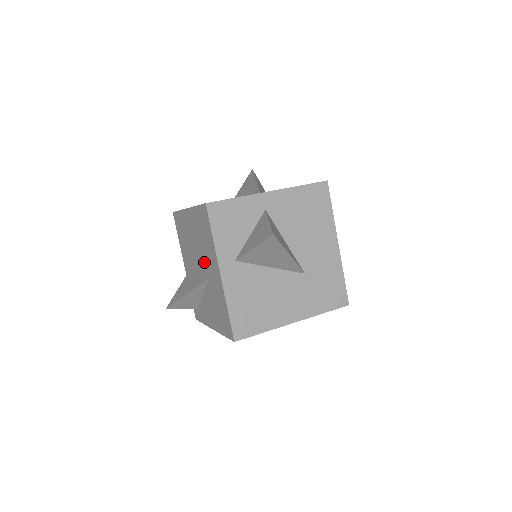
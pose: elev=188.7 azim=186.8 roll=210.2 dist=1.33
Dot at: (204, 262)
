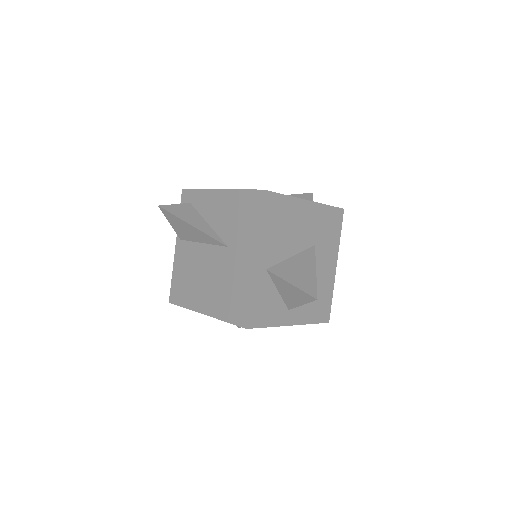
Dot at: occluded
